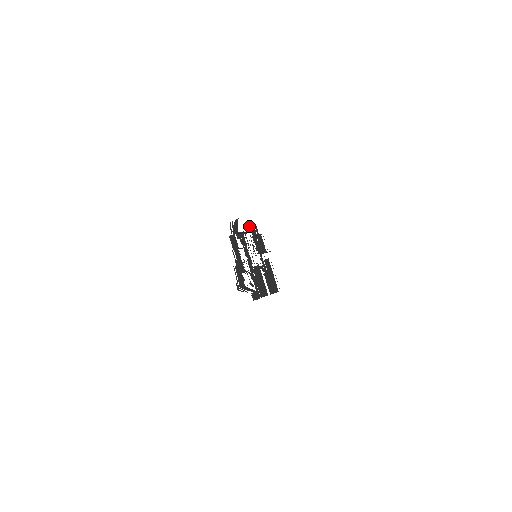
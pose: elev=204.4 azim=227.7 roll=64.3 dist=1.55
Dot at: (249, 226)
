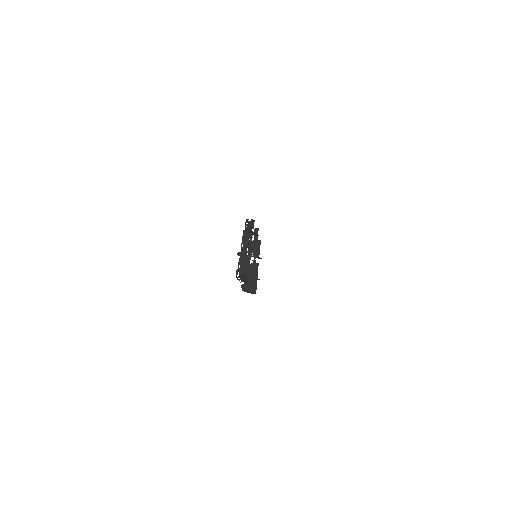
Dot at: (255, 230)
